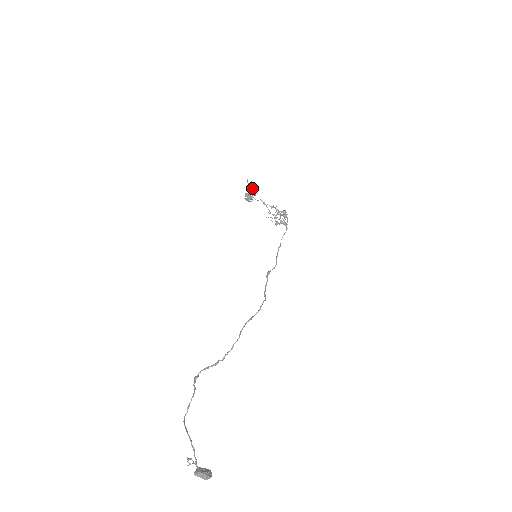
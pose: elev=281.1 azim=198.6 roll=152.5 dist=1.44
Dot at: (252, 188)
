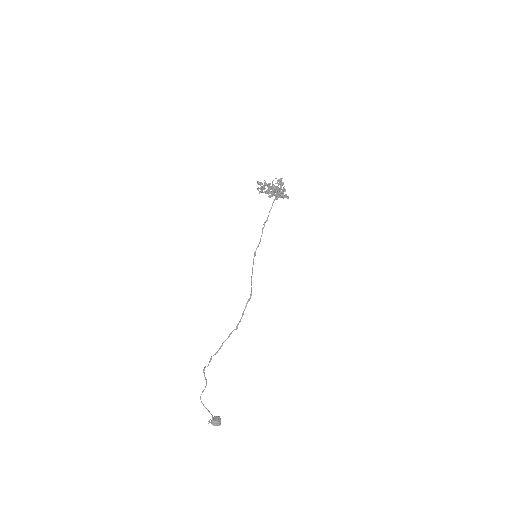
Dot at: (279, 197)
